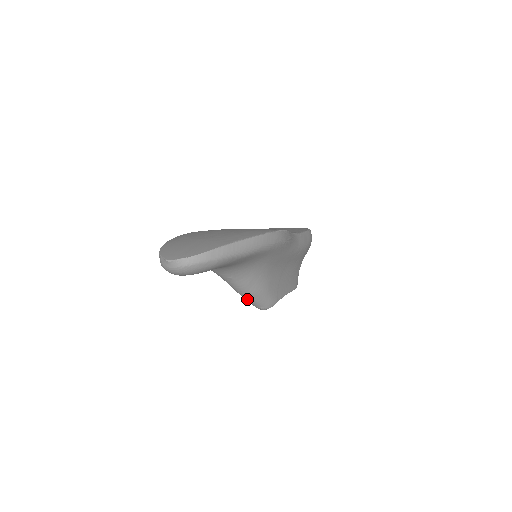
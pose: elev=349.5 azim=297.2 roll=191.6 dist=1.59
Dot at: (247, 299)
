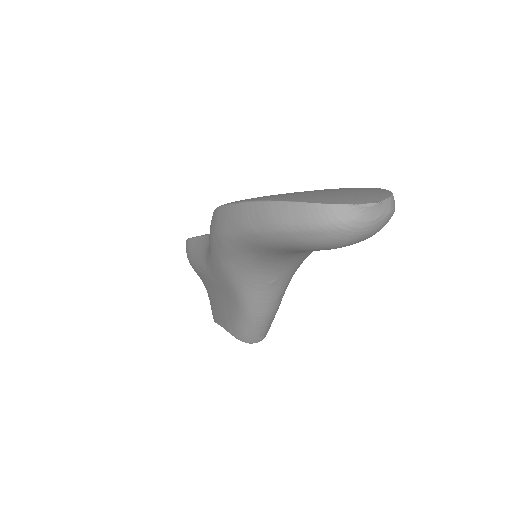
Dot at: (259, 324)
